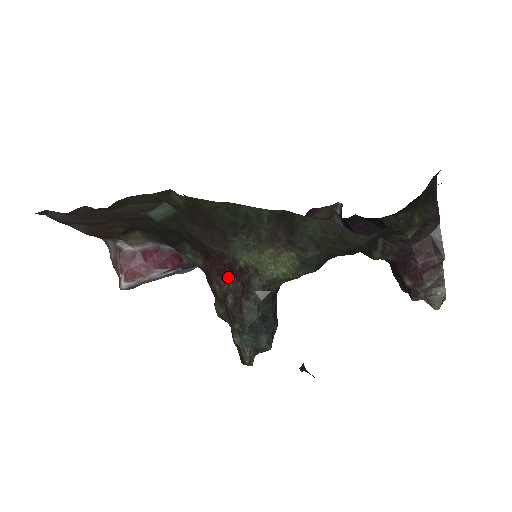
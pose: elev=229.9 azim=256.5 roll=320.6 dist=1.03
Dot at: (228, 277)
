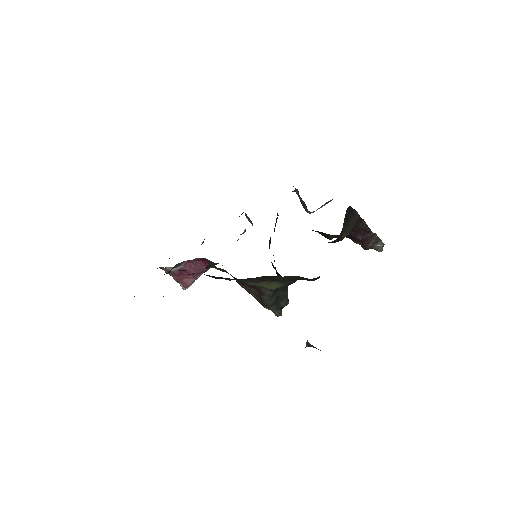
Dot at: (246, 286)
